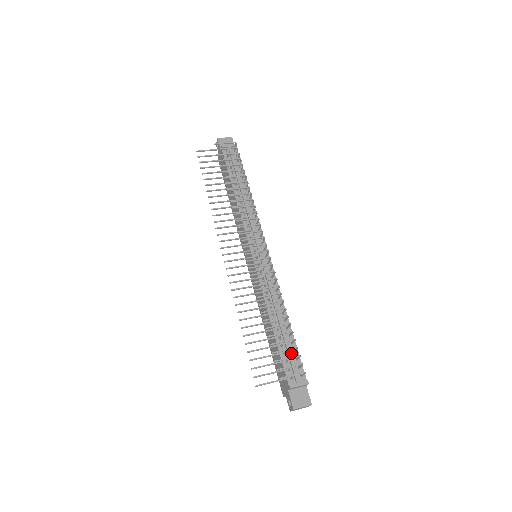
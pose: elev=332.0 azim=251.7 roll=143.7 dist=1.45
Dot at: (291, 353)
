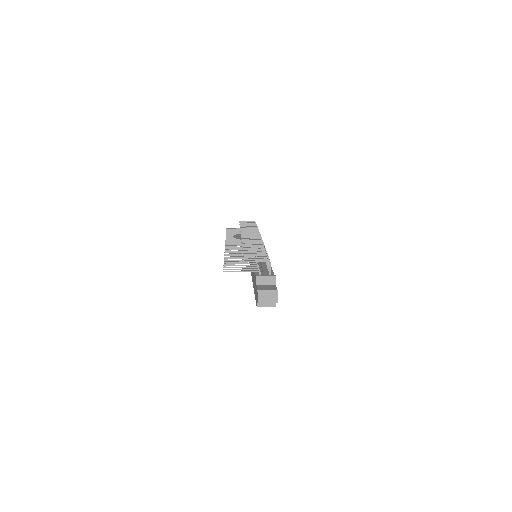
Dot at: (265, 268)
